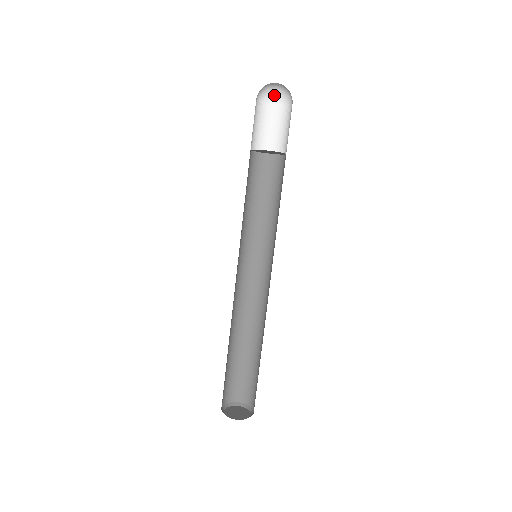
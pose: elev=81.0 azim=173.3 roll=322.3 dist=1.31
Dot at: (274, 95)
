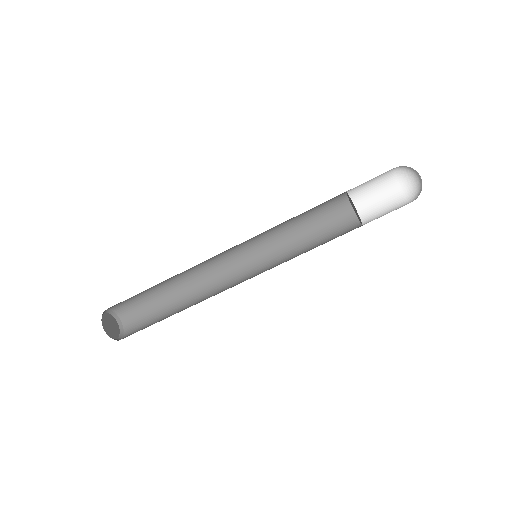
Dot at: (405, 170)
